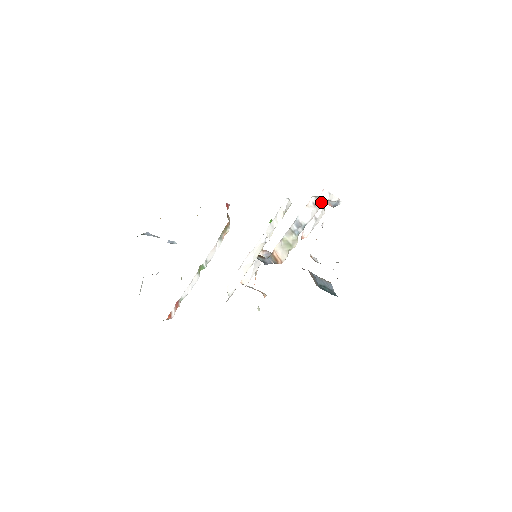
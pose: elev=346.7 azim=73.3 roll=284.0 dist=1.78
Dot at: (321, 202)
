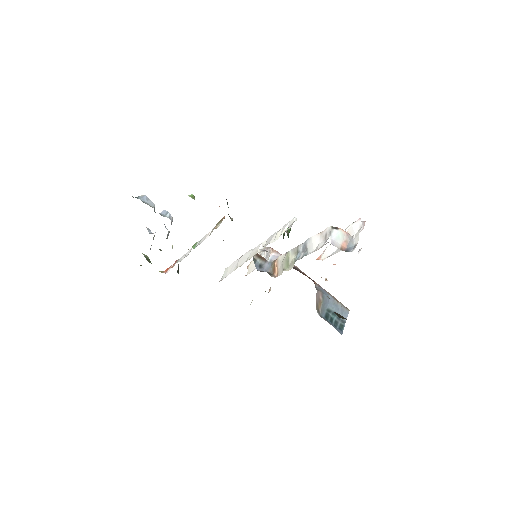
Dot at: (329, 240)
